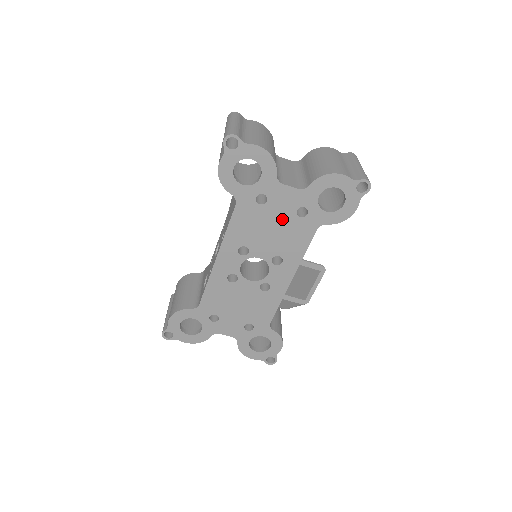
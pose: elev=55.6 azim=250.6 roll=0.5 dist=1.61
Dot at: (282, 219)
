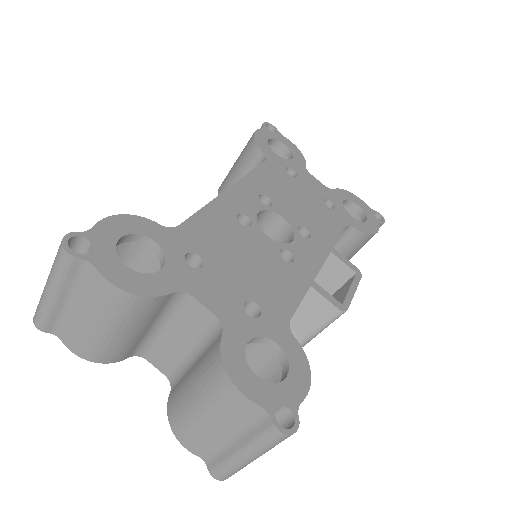
Dot at: (310, 198)
